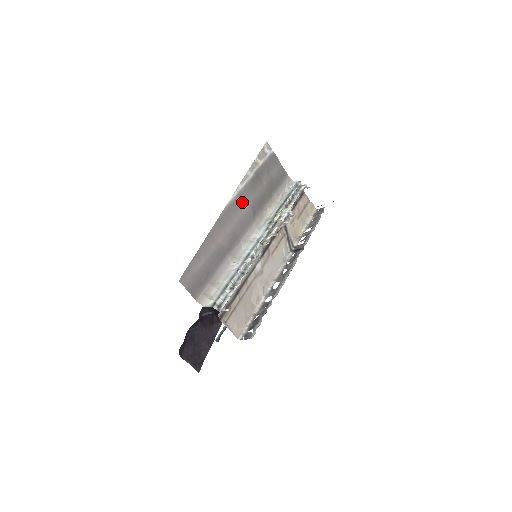
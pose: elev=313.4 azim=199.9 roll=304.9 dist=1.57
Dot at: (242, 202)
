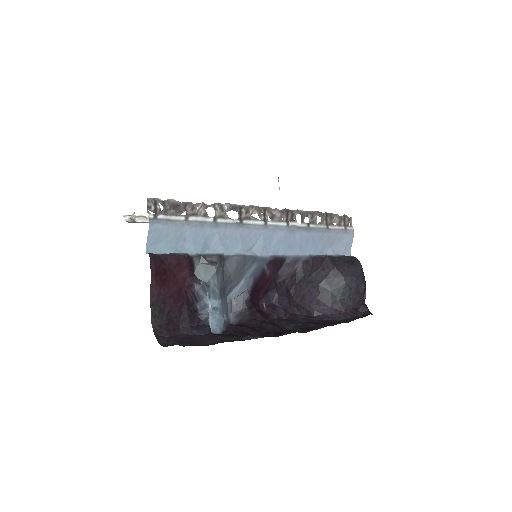
Dot at: occluded
